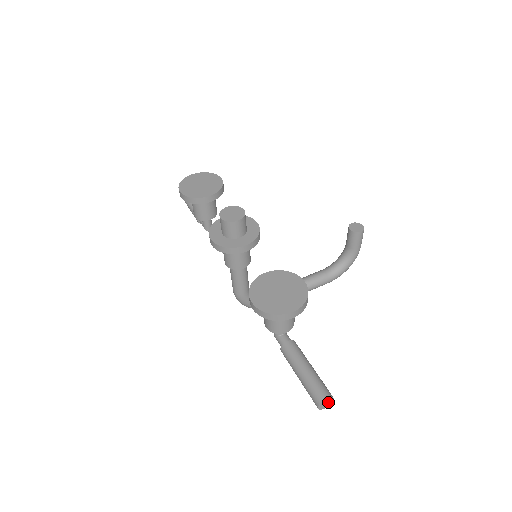
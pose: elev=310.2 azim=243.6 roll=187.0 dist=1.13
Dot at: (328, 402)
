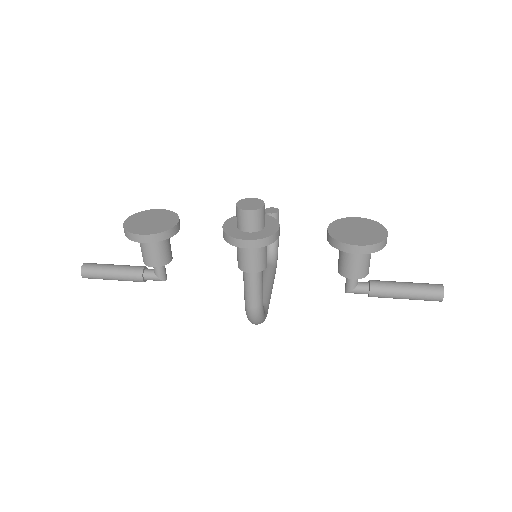
Dot at: occluded
